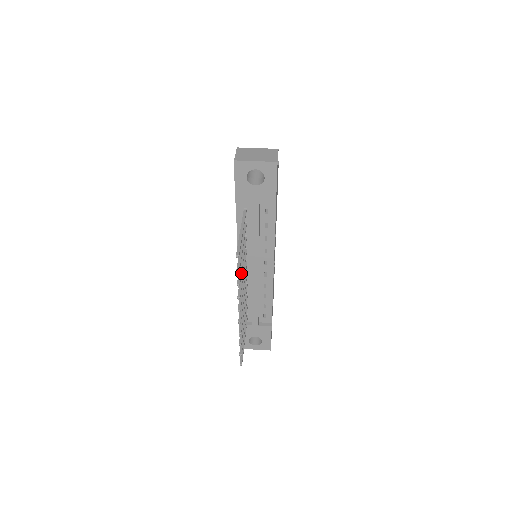
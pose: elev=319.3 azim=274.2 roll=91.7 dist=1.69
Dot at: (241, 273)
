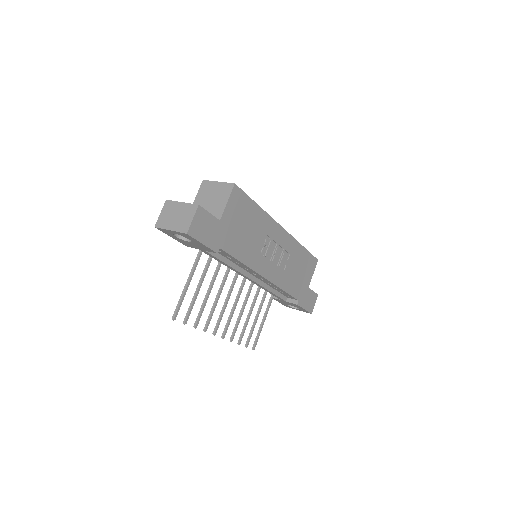
Dot at: (201, 312)
